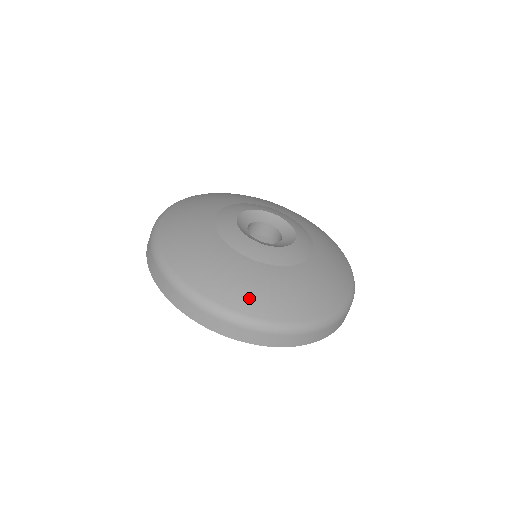
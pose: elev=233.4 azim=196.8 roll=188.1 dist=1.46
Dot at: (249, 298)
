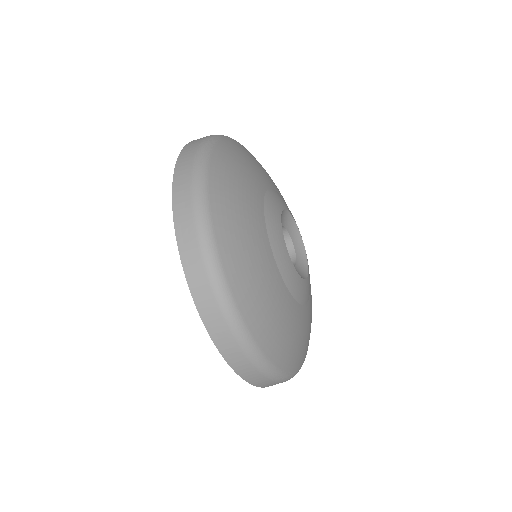
Dot at: occluded
